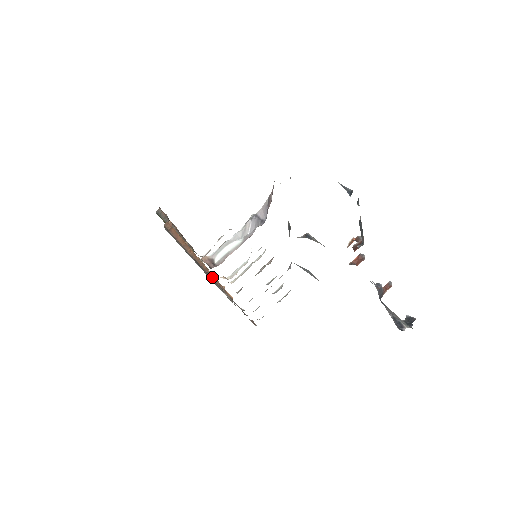
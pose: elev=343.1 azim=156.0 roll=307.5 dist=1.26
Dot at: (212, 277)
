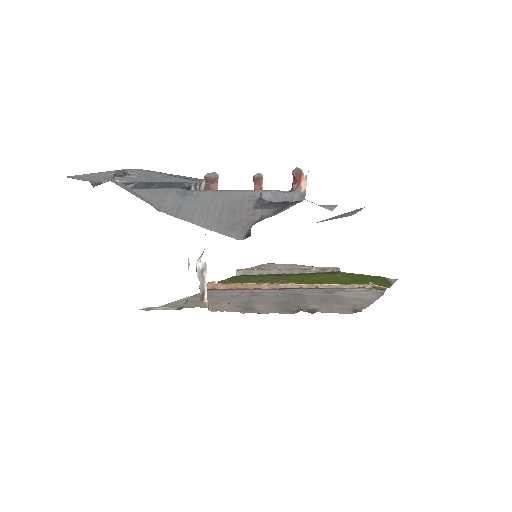
Dot at: (331, 287)
